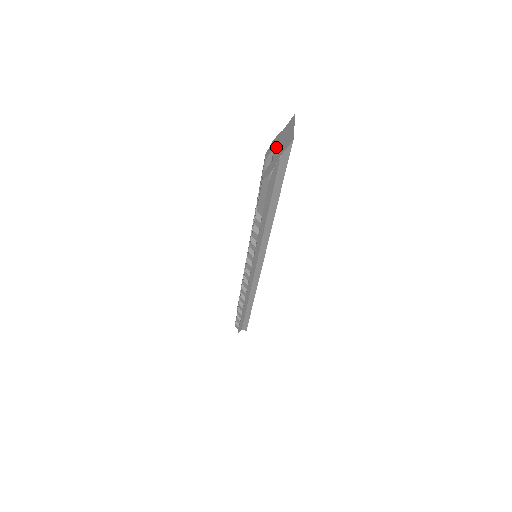
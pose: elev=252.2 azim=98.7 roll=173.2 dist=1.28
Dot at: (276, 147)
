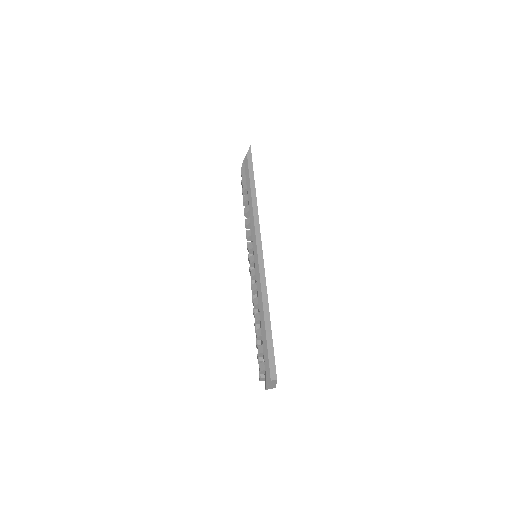
Dot at: occluded
